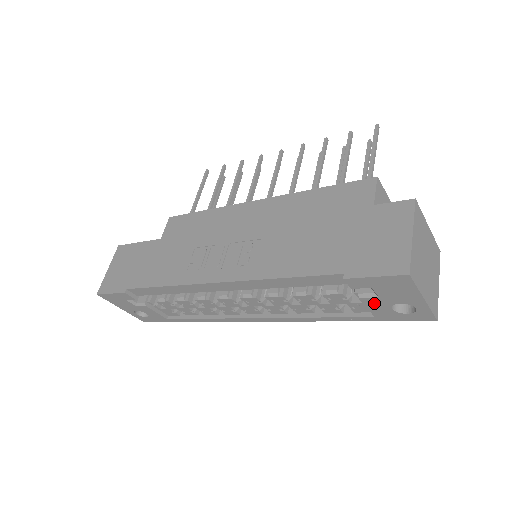
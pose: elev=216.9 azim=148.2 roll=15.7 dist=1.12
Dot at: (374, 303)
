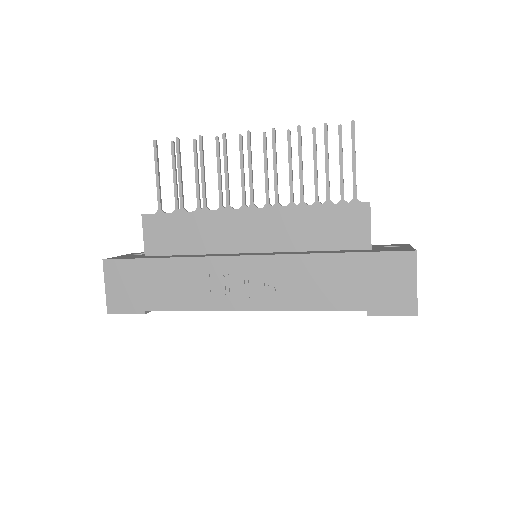
Dot at: occluded
